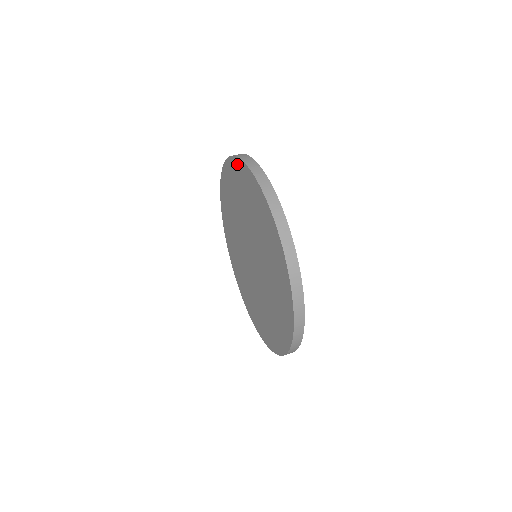
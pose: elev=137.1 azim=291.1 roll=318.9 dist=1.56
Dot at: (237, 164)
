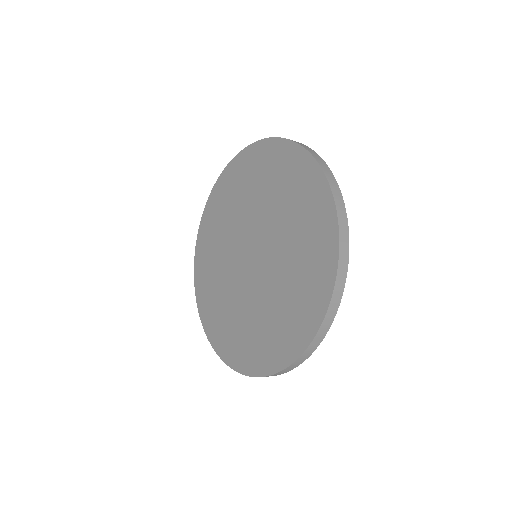
Dot at: (229, 170)
